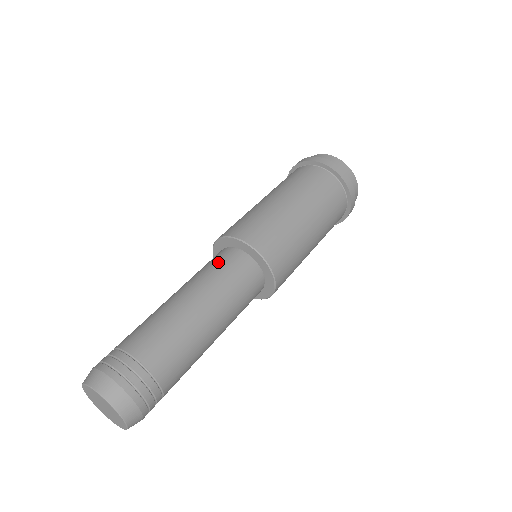
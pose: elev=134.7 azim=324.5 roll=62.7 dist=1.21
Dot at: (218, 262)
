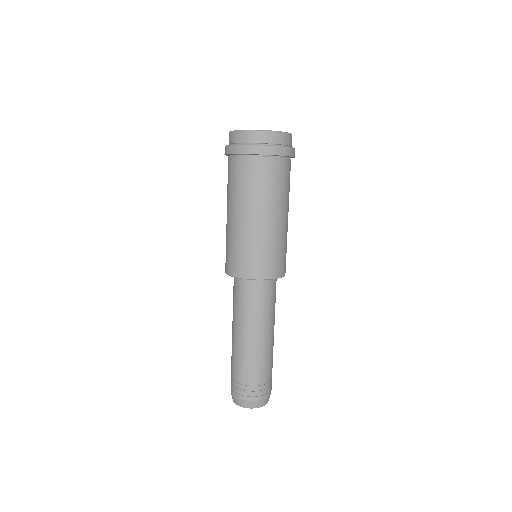
Dot at: (234, 293)
